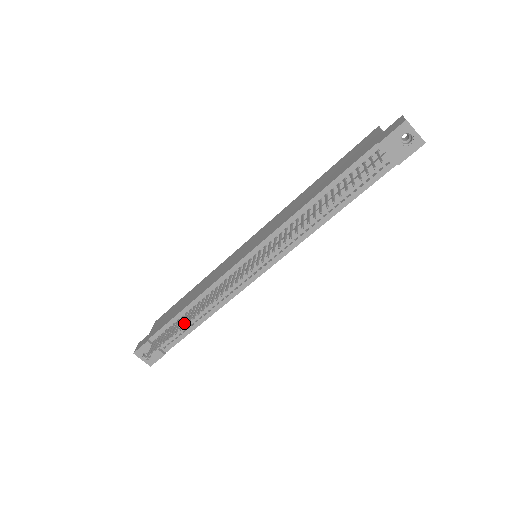
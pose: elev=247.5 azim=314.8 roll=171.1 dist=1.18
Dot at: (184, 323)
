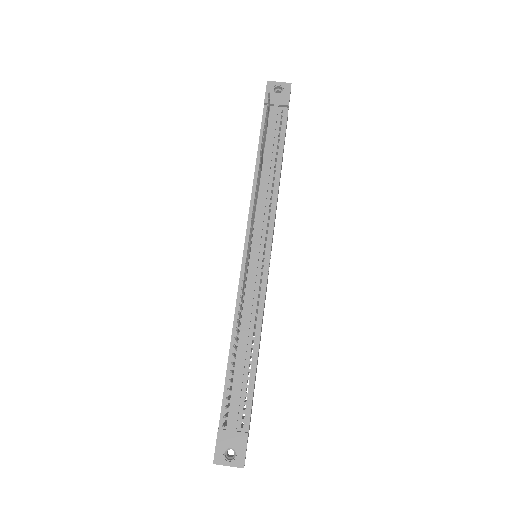
Dot at: (233, 346)
